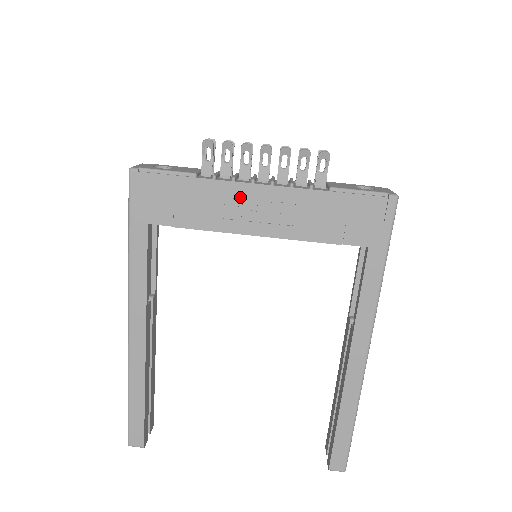
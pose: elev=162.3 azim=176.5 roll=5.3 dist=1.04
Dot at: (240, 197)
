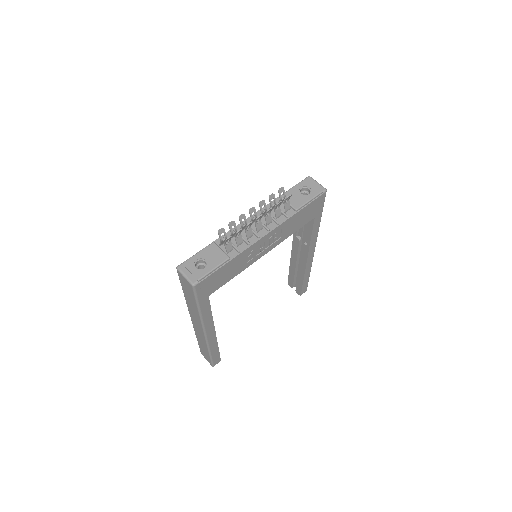
Dot at: (254, 248)
